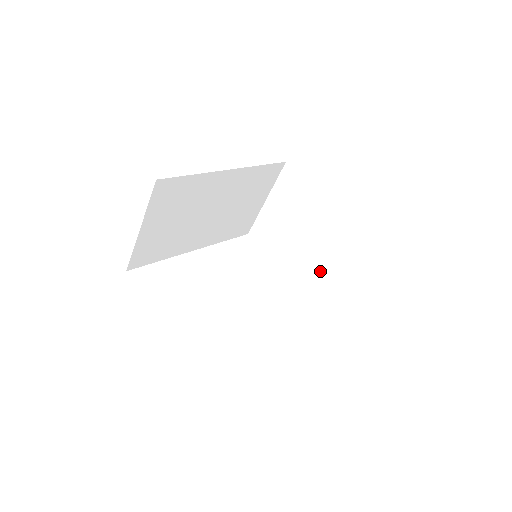
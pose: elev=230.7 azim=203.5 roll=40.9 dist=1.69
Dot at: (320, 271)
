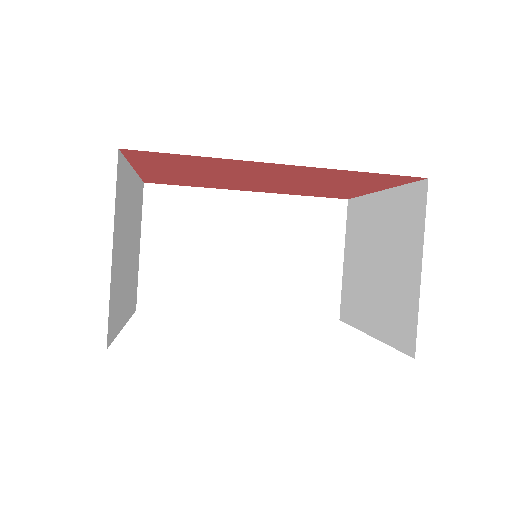
Dot at: (395, 298)
